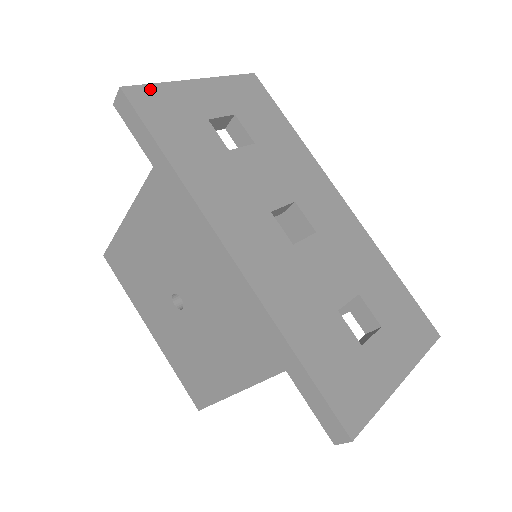
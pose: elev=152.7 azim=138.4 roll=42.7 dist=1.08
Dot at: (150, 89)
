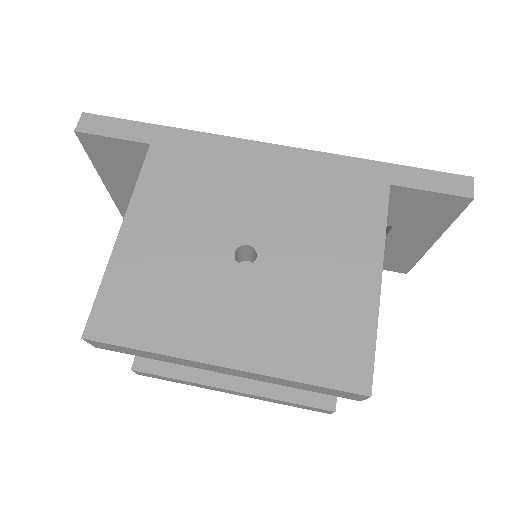
Dot at: occluded
